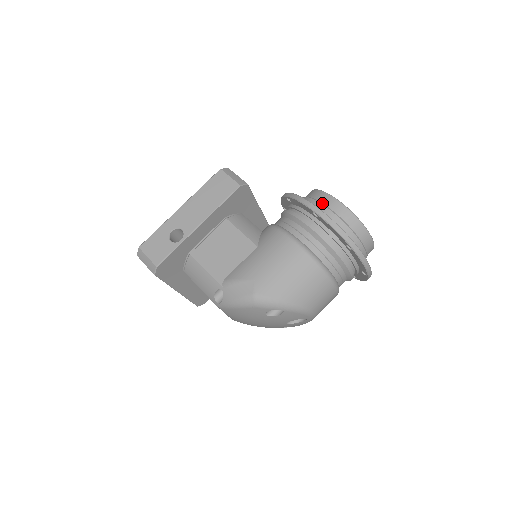
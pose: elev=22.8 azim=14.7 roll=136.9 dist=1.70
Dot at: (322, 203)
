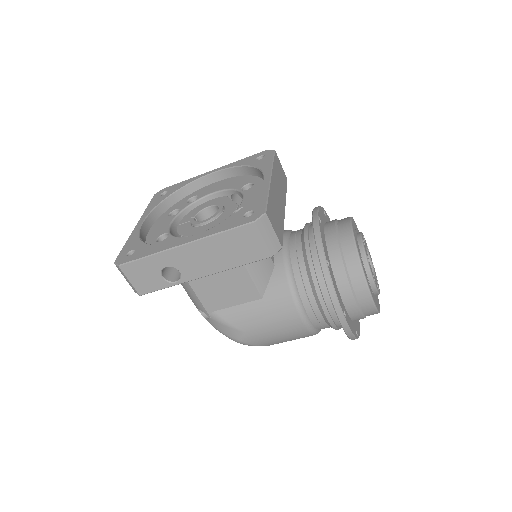
Dot at: (354, 292)
